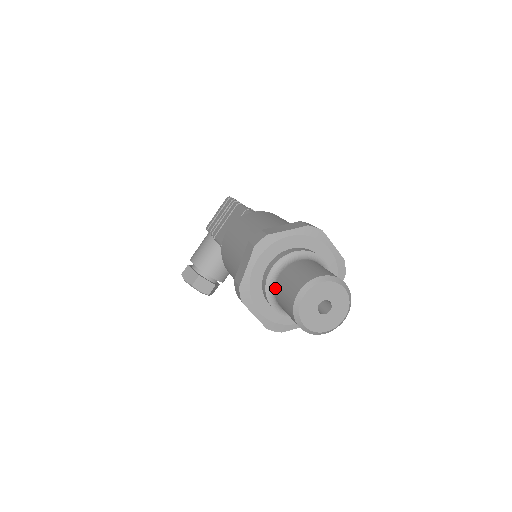
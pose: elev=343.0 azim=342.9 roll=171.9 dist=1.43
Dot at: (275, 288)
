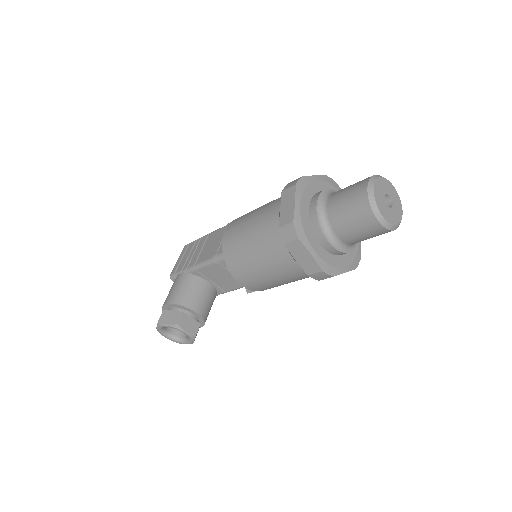
Dot at: (328, 213)
